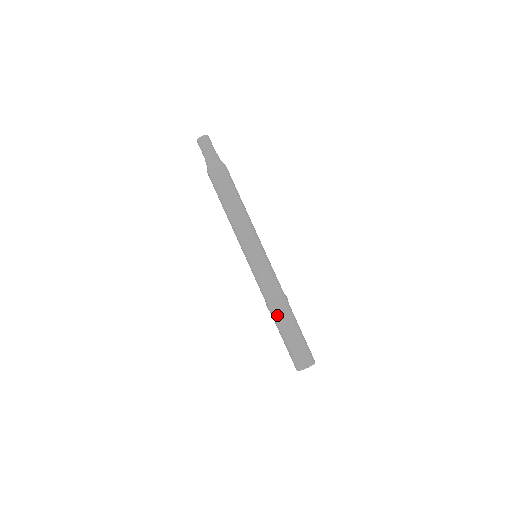
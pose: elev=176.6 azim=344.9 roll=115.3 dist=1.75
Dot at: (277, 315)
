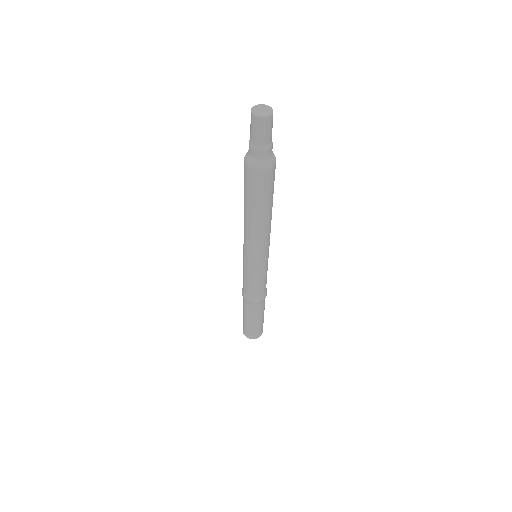
Dot at: (243, 298)
